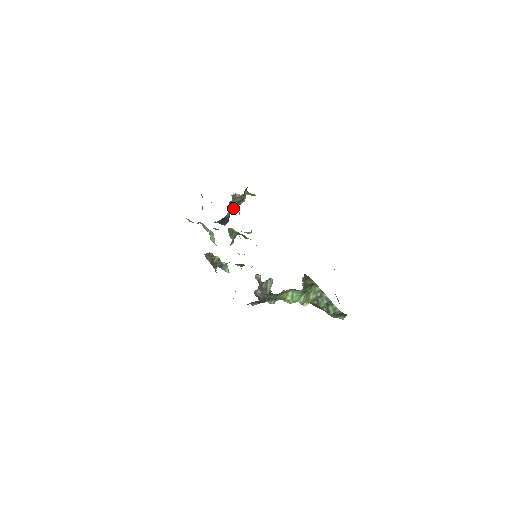
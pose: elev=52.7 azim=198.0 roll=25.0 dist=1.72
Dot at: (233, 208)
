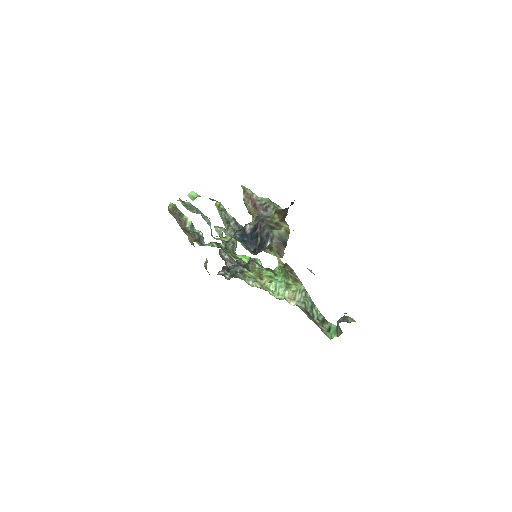
Dot at: (279, 254)
